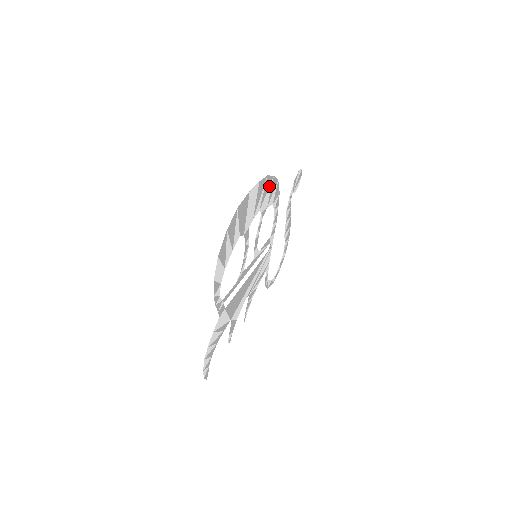
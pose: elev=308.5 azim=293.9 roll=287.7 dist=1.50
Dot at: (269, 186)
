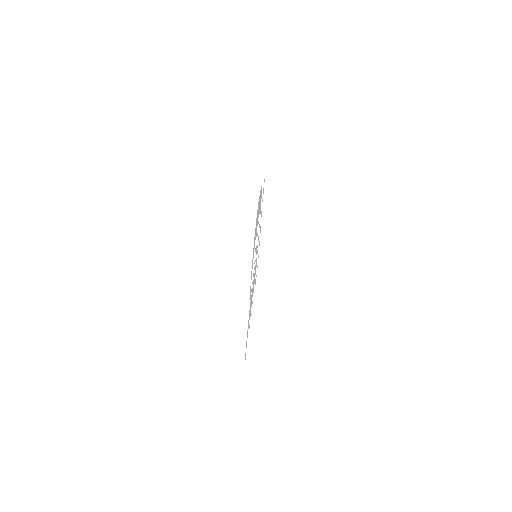
Dot at: occluded
